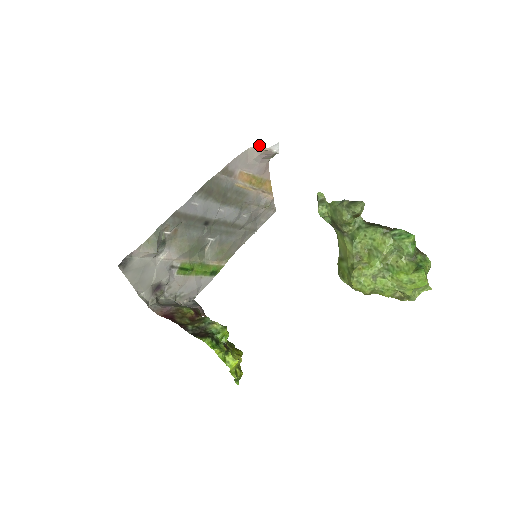
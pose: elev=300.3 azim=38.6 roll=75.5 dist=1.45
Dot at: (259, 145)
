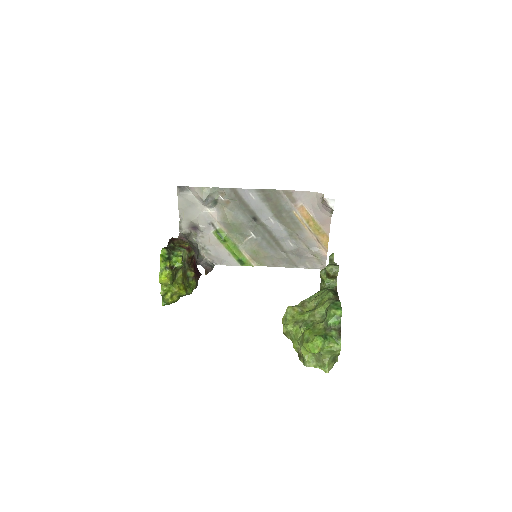
Dot at: occluded
